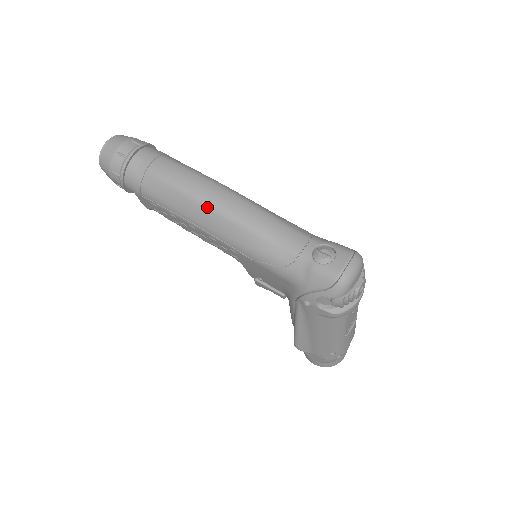
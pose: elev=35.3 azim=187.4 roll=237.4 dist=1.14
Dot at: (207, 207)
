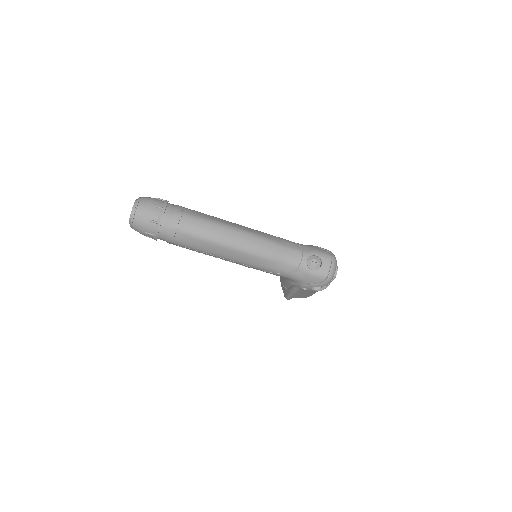
Dot at: (231, 249)
